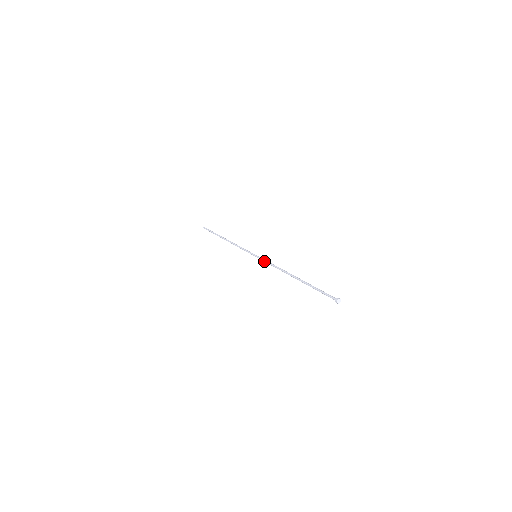
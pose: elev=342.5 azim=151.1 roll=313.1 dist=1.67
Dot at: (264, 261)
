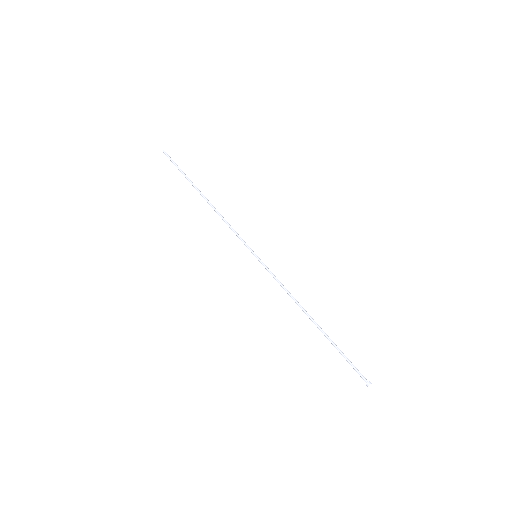
Dot at: occluded
